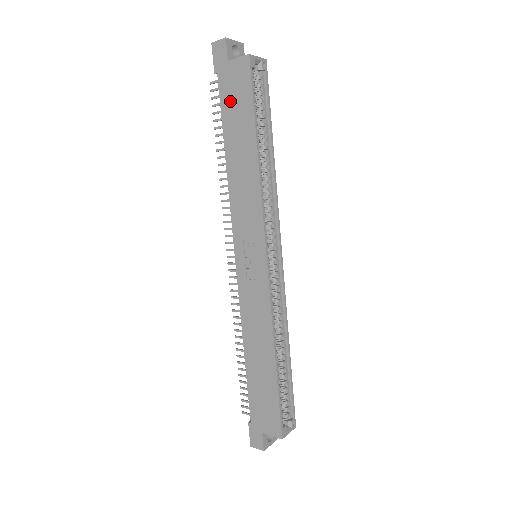
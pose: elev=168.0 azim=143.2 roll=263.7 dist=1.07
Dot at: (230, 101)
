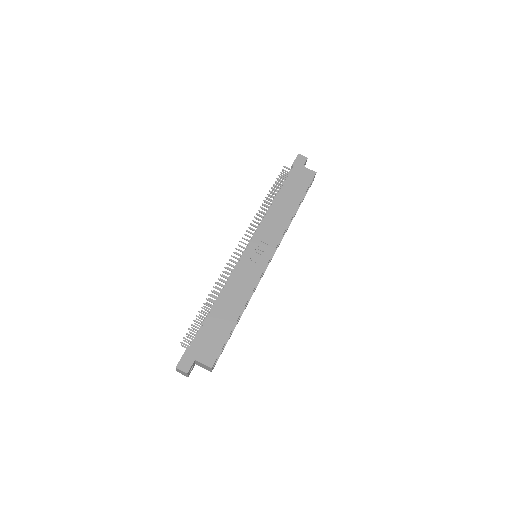
Dot at: (294, 181)
